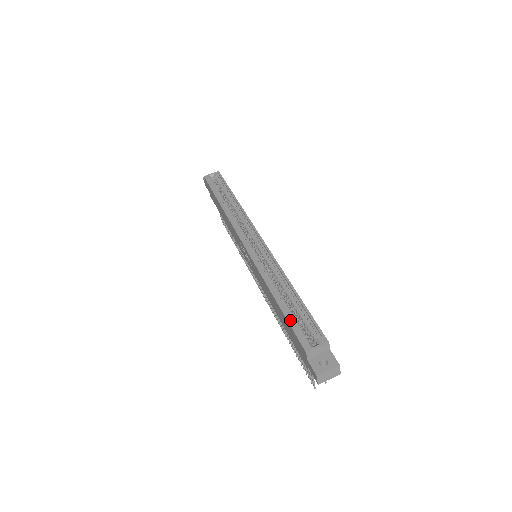
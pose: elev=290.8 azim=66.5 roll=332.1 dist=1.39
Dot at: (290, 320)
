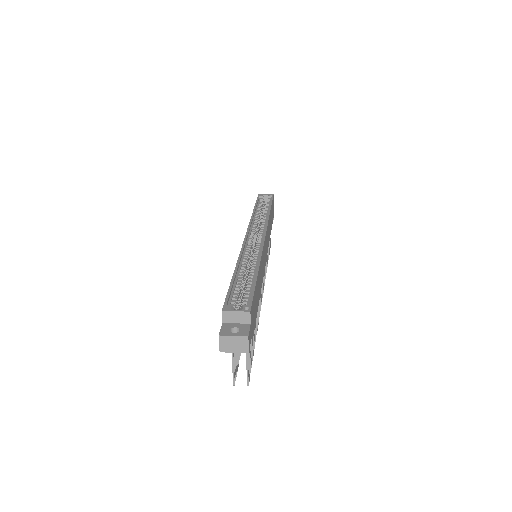
Dot at: (233, 289)
